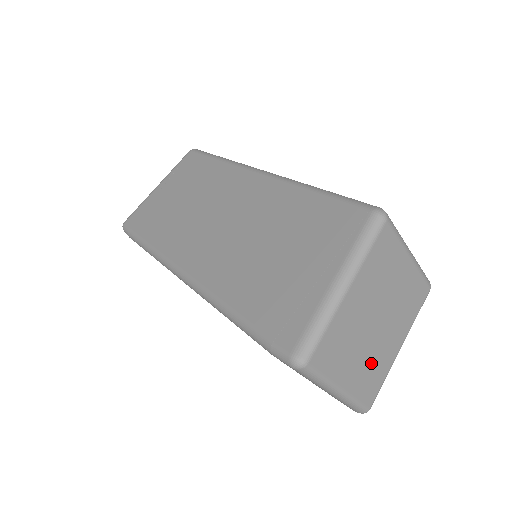
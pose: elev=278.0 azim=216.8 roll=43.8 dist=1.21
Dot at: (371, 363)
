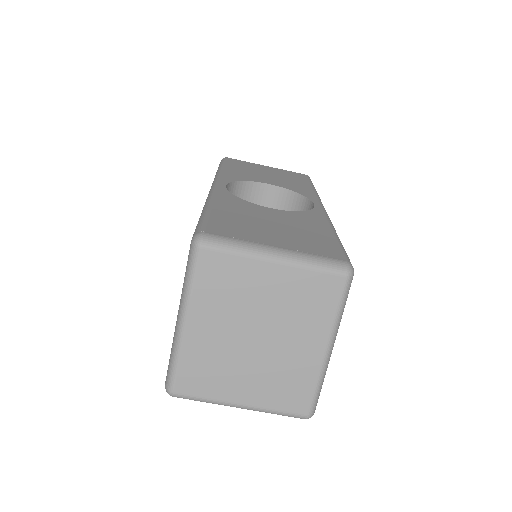
Dot at: (276, 375)
